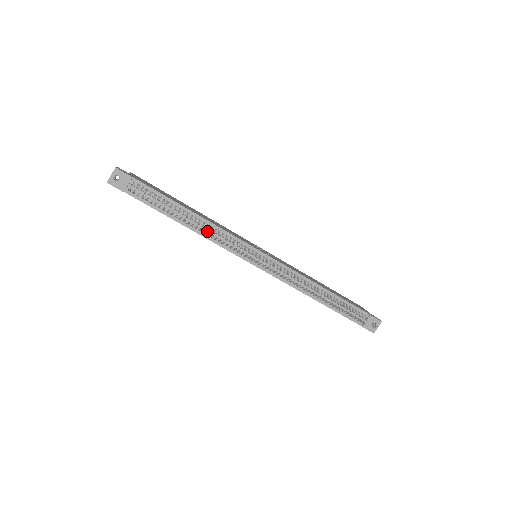
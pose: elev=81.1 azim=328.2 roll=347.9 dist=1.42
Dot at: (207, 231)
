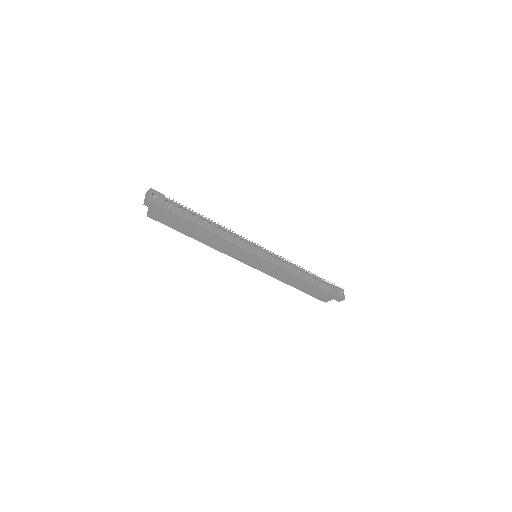
Dot at: (225, 234)
